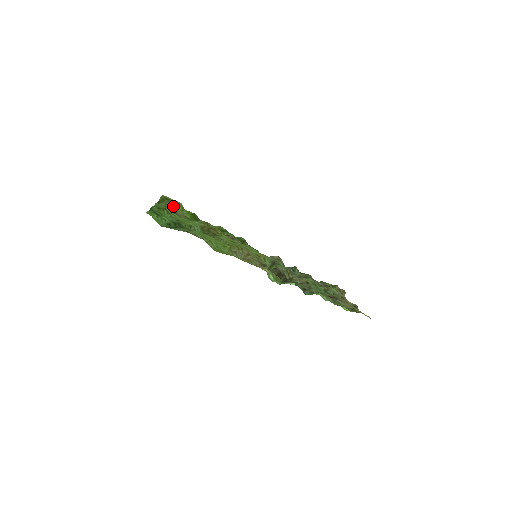
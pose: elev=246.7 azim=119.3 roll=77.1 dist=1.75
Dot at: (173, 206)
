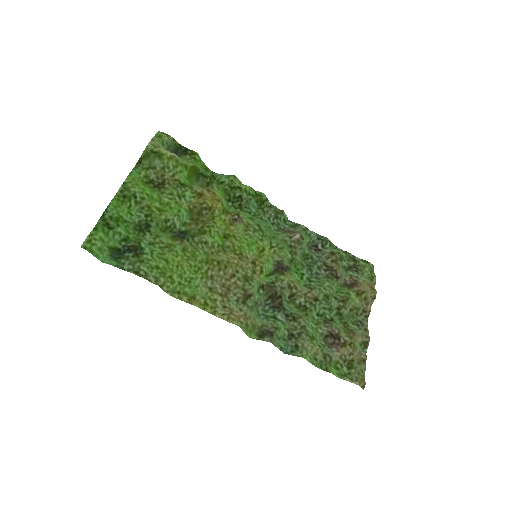
Dot at: (161, 163)
